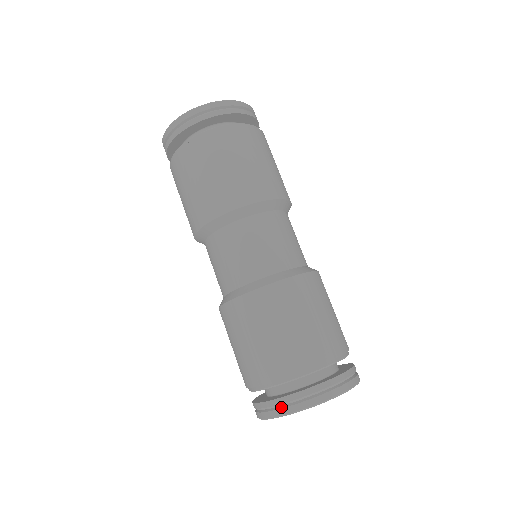
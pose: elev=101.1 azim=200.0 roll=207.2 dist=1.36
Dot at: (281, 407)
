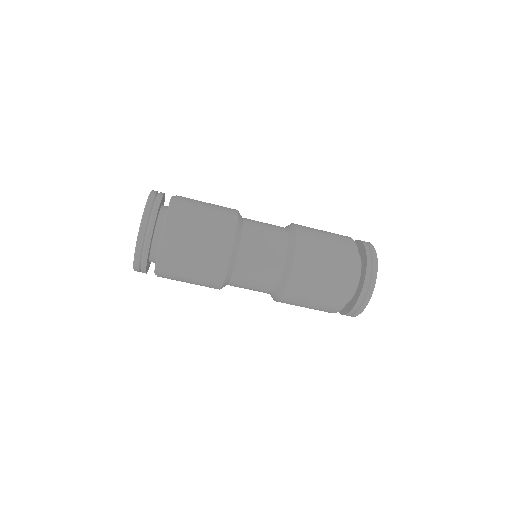
Dot at: (365, 297)
